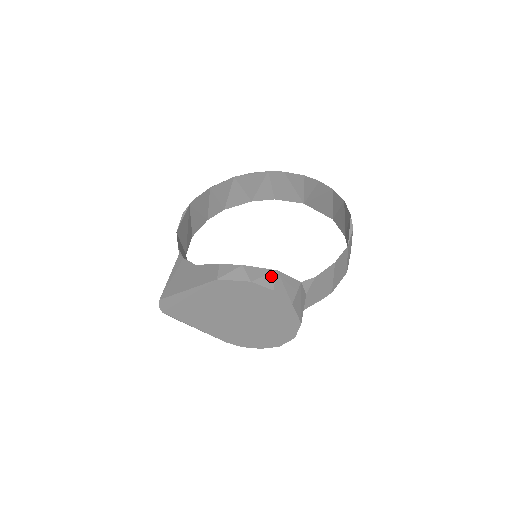
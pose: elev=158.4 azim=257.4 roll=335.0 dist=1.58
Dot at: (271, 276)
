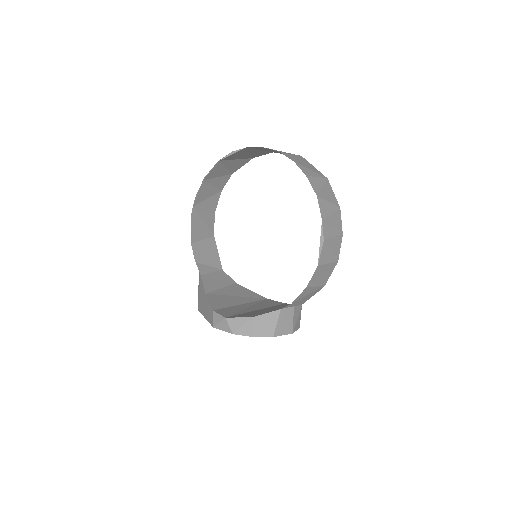
Dot at: (248, 324)
